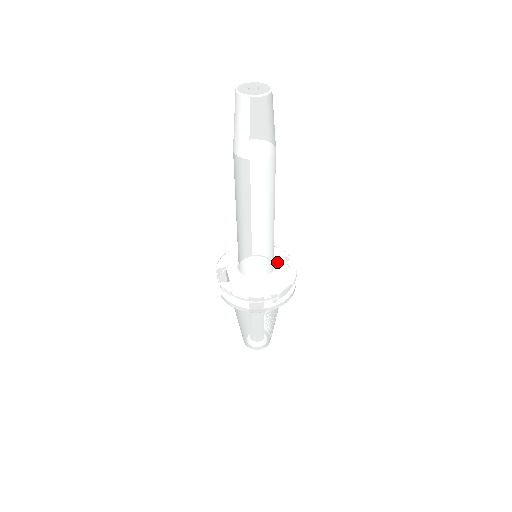
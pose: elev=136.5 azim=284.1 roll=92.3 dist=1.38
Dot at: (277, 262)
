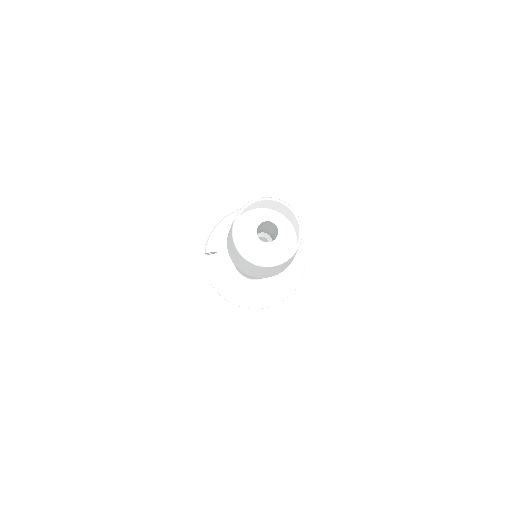
Dot at: occluded
